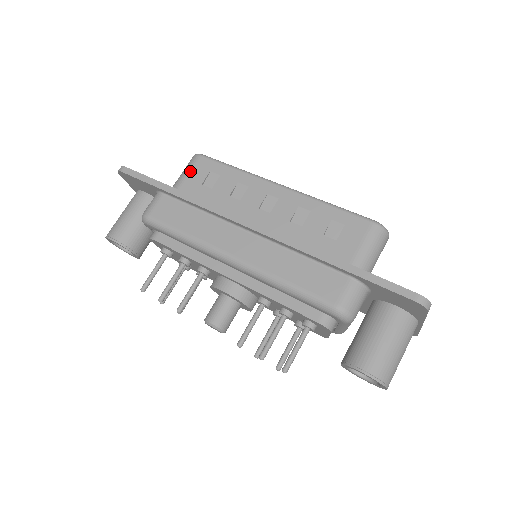
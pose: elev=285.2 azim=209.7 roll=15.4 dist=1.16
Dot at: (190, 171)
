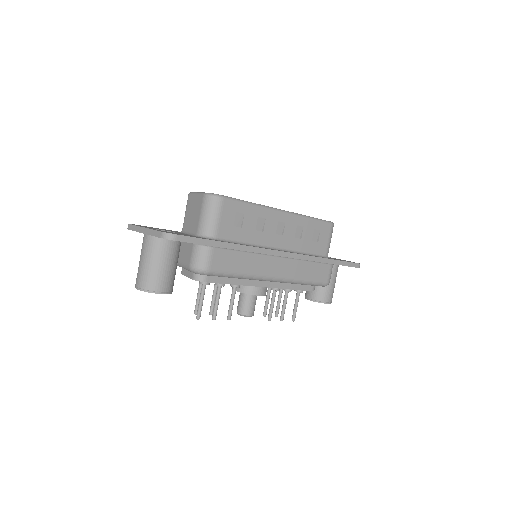
Dot at: (221, 216)
